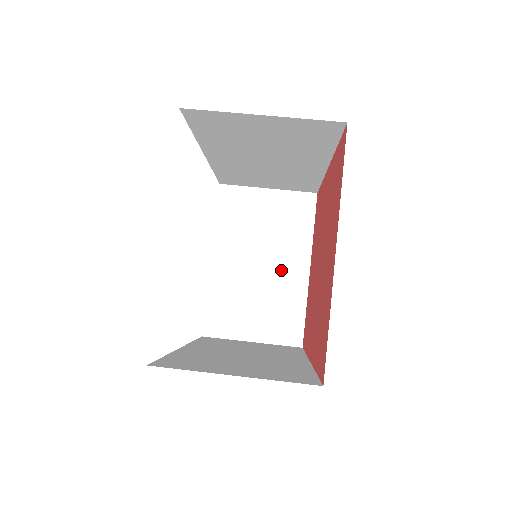
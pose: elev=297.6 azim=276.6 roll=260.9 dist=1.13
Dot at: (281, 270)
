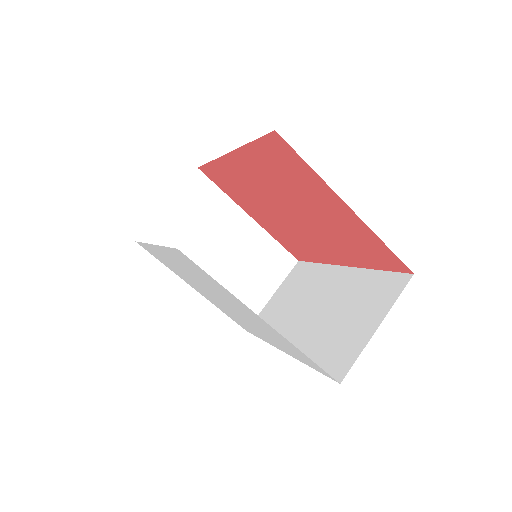
Dot at: (237, 239)
